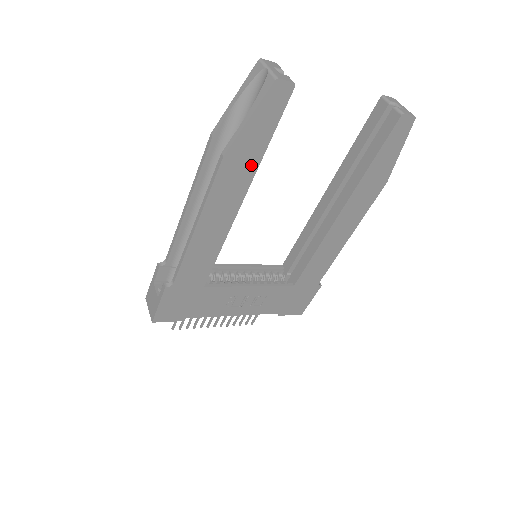
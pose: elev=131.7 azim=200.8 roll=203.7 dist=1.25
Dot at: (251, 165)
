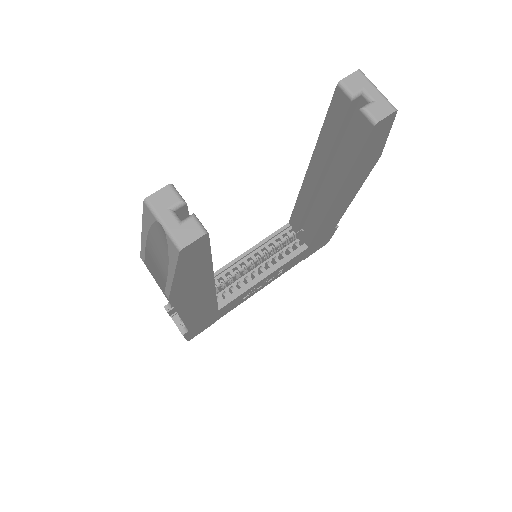
Dot at: (204, 276)
